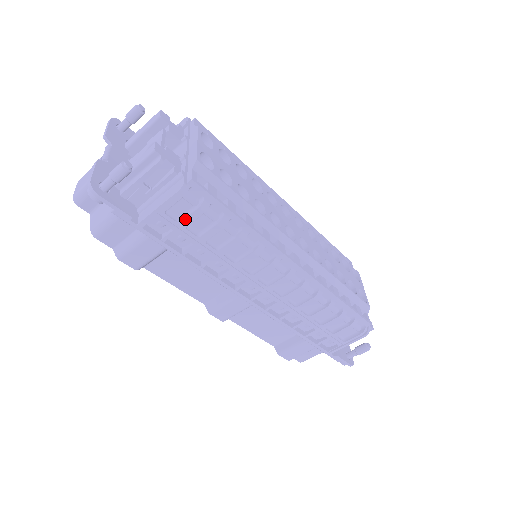
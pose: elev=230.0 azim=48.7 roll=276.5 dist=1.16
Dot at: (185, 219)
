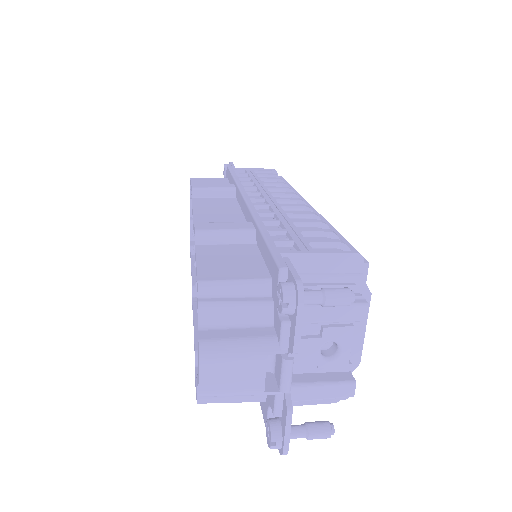
Dot at: occluded
